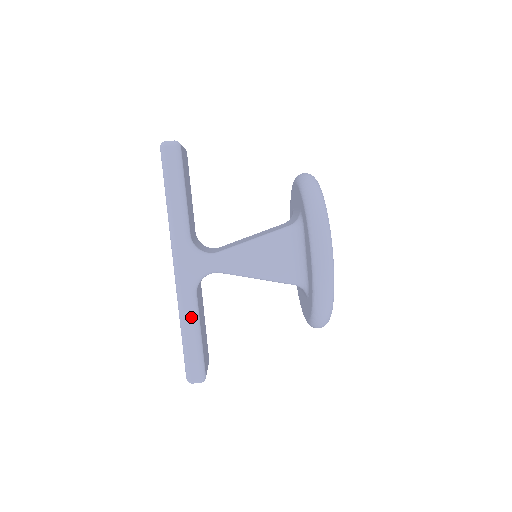
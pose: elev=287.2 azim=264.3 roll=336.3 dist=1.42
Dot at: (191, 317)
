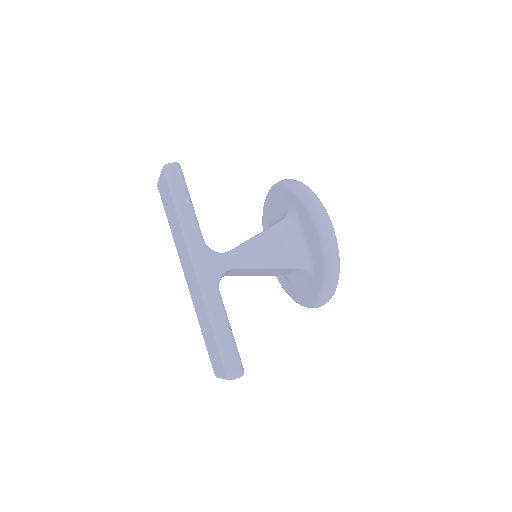
Dot at: (220, 313)
